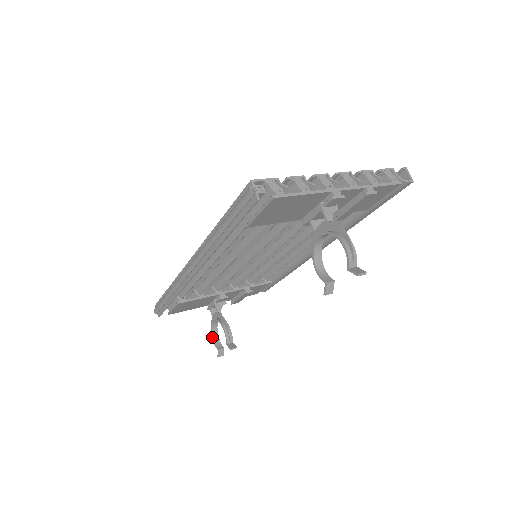
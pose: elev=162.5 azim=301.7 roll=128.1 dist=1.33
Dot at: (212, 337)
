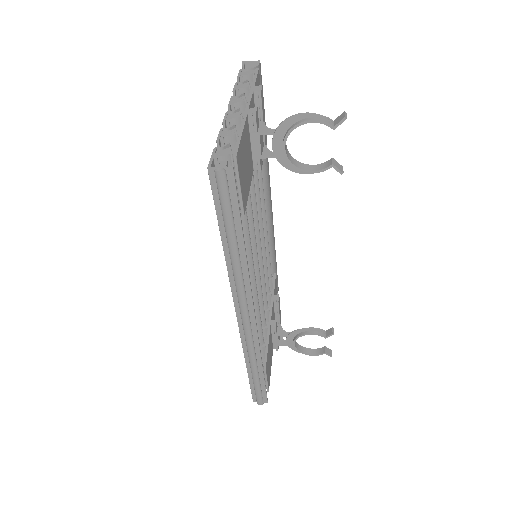
Dot at: (309, 355)
